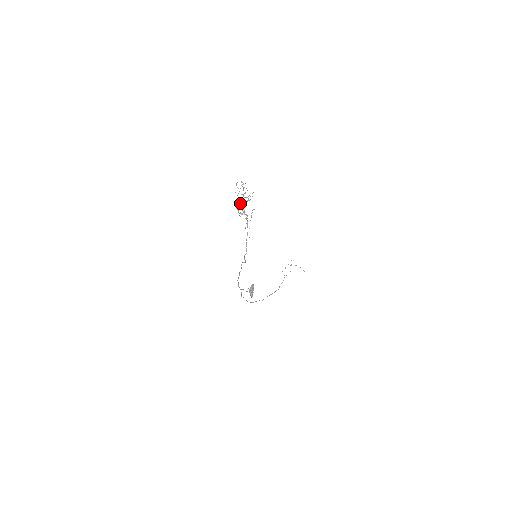
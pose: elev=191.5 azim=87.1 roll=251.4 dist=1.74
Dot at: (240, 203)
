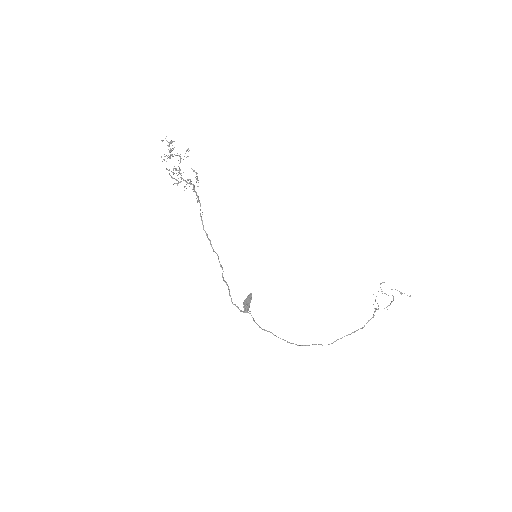
Dot at: (173, 168)
